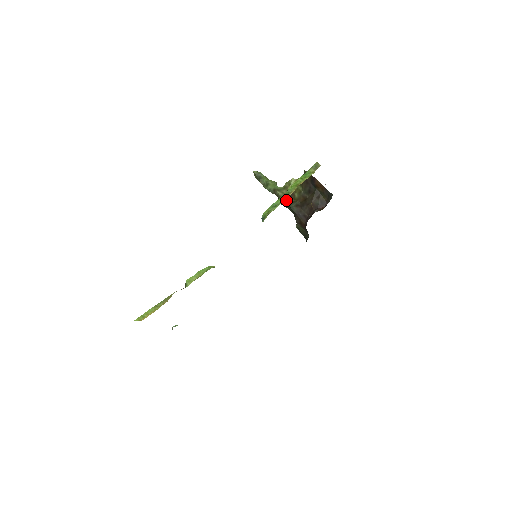
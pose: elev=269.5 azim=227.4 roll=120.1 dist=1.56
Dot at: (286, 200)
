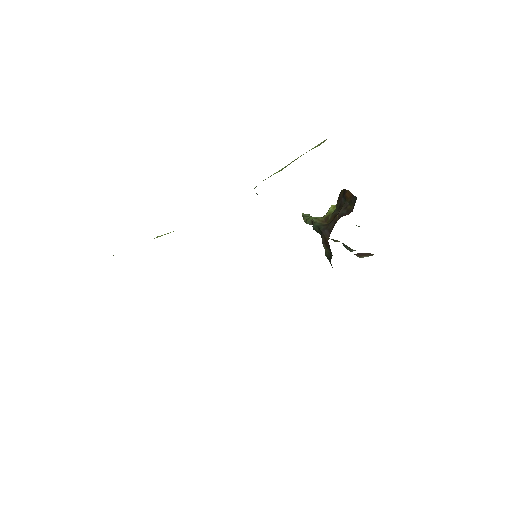
Dot at: (318, 224)
